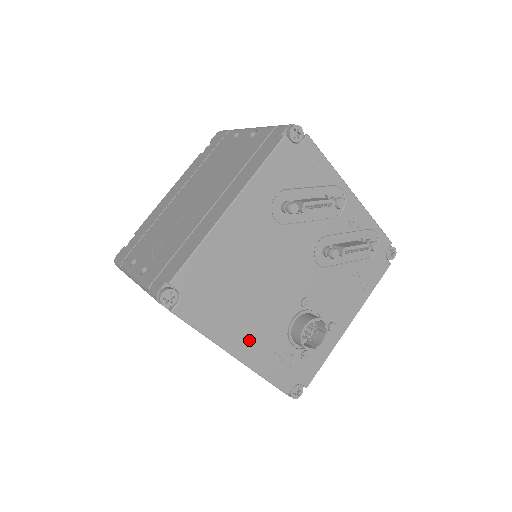
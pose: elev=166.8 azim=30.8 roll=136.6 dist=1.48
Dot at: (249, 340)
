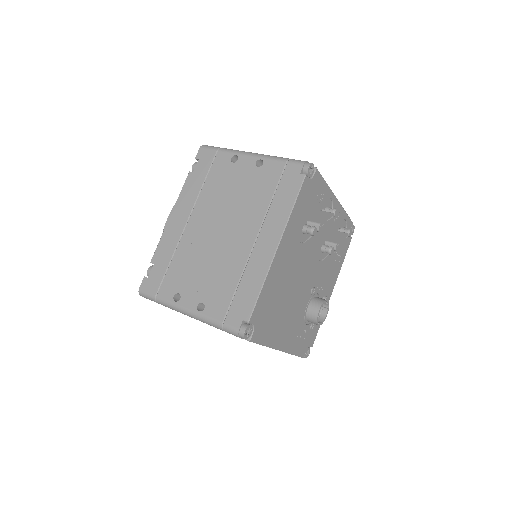
Dot at: (287, 334)
